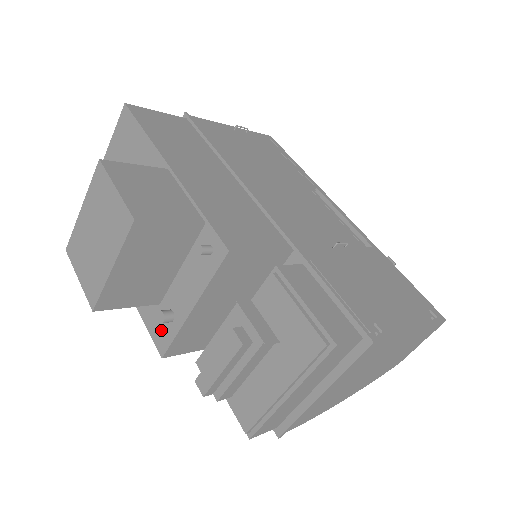
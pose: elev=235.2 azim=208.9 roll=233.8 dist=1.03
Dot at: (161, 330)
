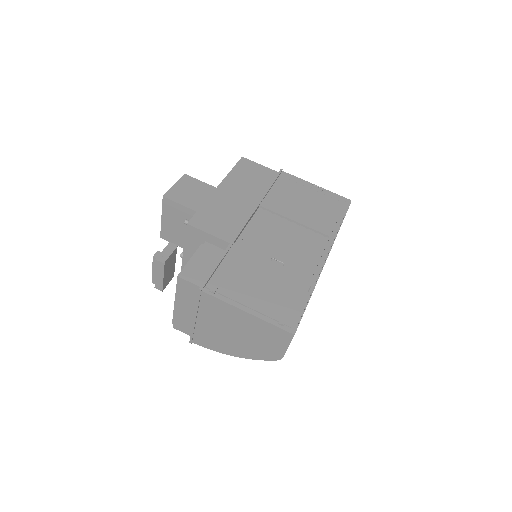
Dot at: occluded
